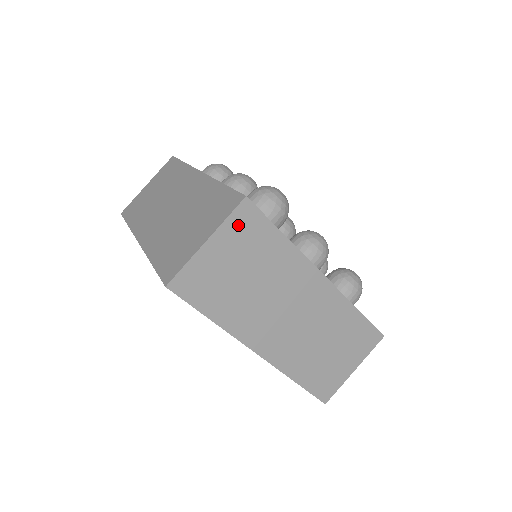
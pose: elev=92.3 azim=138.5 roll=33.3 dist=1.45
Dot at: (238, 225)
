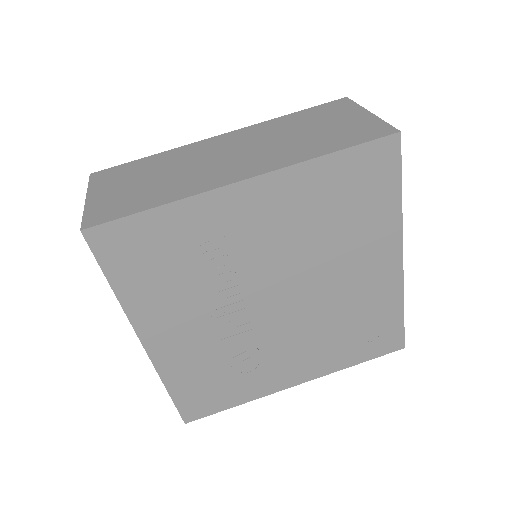
Dot at: (103, 180)
